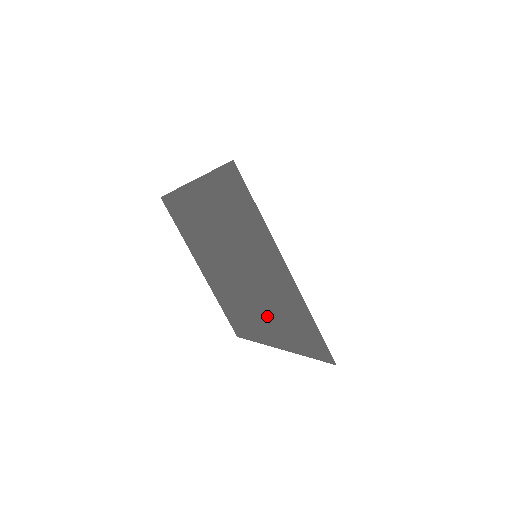
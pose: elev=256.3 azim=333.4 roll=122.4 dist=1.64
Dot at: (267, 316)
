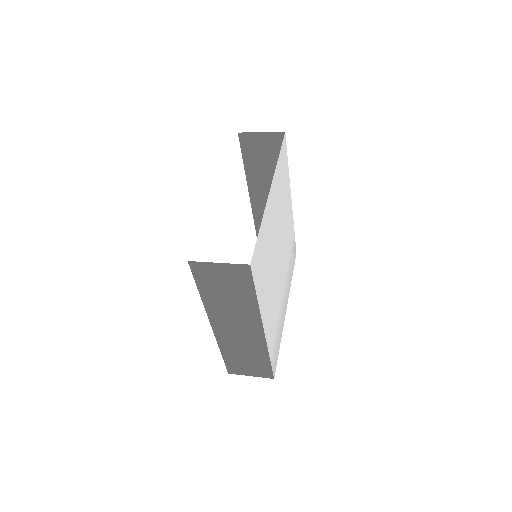
Dot at: occluded
